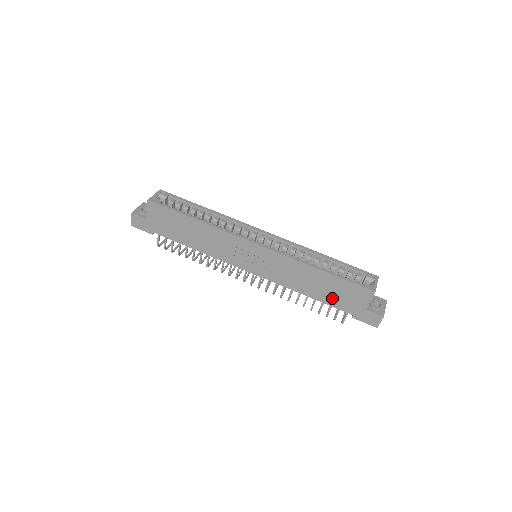
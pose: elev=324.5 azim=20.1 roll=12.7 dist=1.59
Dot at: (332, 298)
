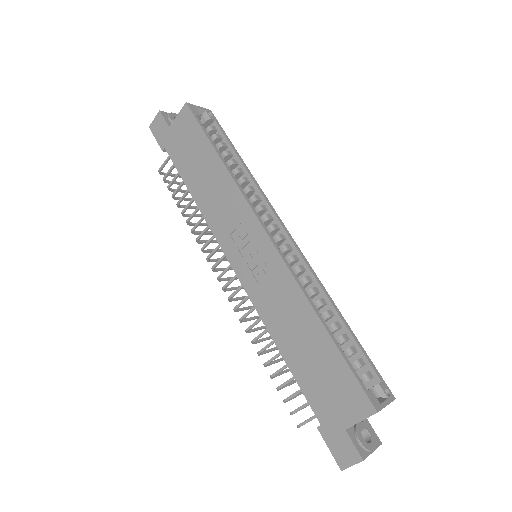
Dot at: (310, 378)
